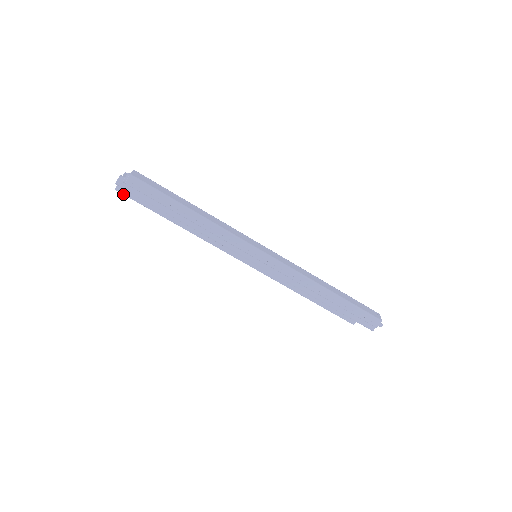
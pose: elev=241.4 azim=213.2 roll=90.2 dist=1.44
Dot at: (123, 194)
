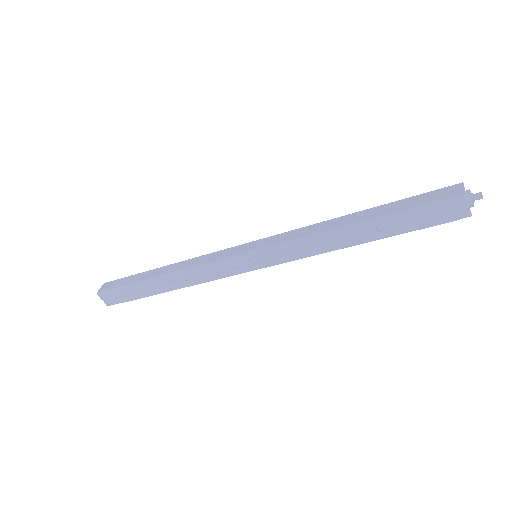
Dot at: (132, 300)
